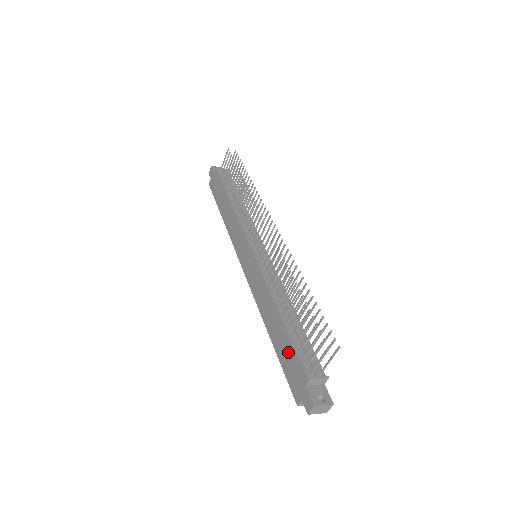
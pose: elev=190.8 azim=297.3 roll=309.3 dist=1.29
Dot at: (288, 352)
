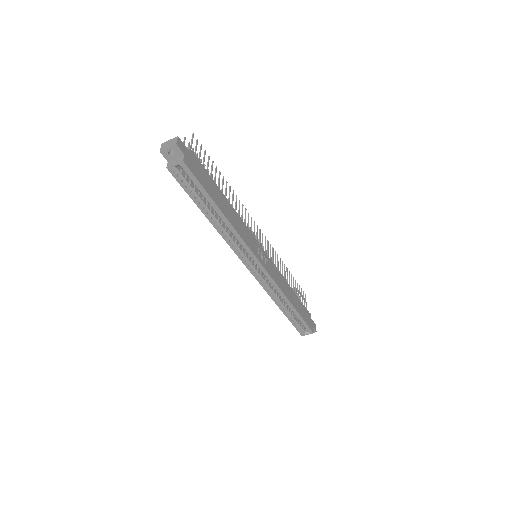
Dot at: occluded
